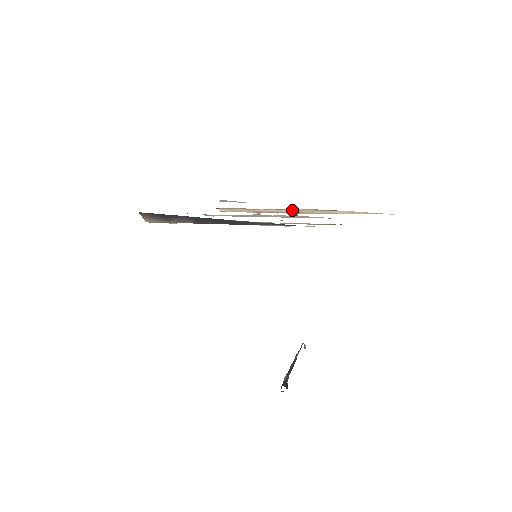
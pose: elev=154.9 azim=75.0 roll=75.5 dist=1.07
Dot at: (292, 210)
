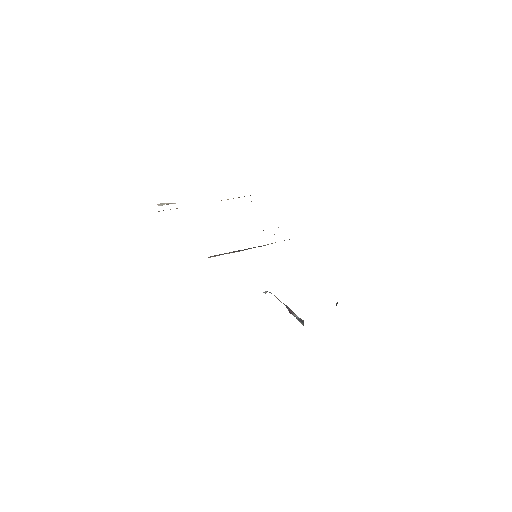
Dot at: occluded
